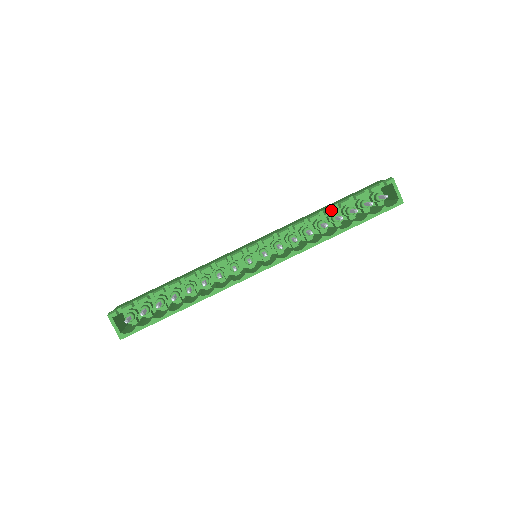
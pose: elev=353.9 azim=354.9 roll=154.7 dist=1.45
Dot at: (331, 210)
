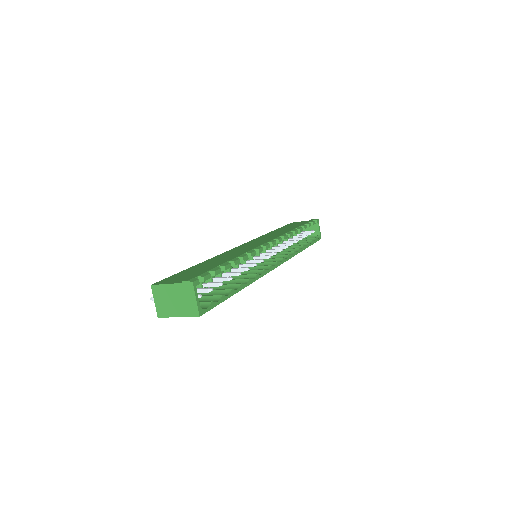
Dot at: (301, 229)
